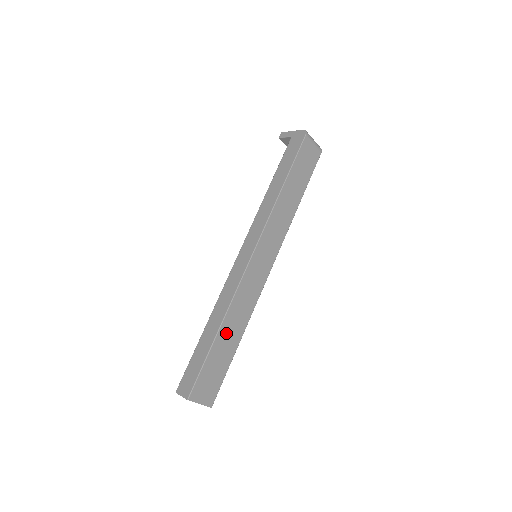
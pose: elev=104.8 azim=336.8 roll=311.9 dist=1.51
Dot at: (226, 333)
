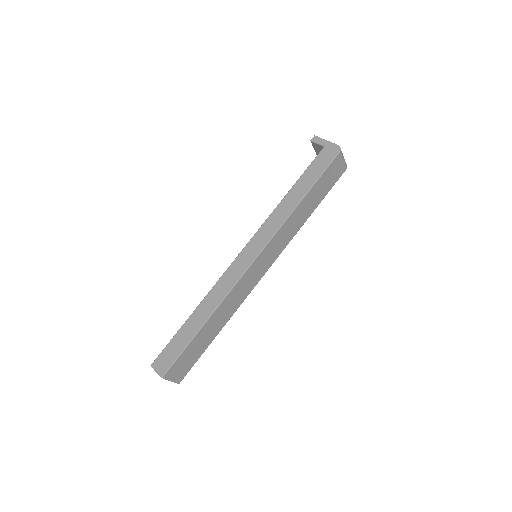
Dot at: (211, 325)
